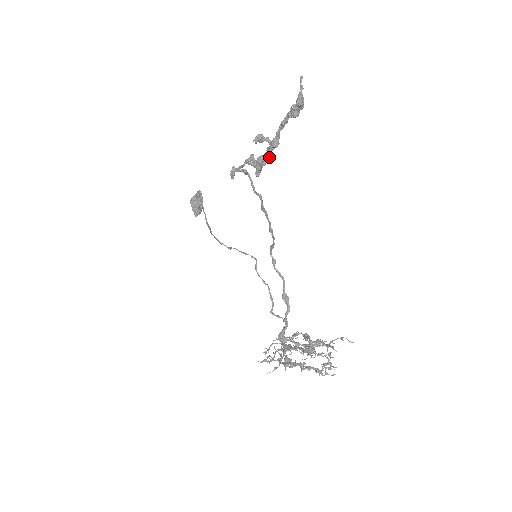
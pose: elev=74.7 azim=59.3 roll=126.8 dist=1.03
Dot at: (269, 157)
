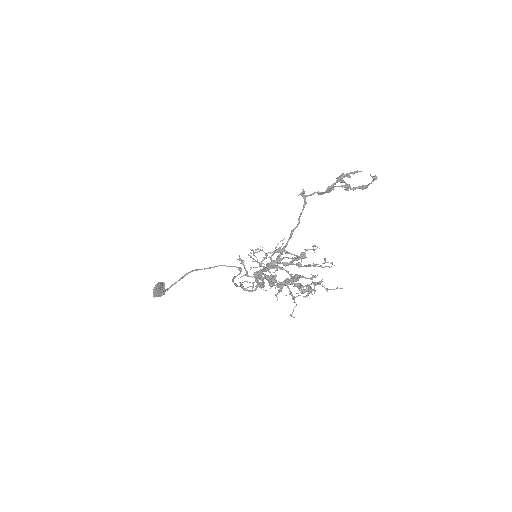
Dot at: (350, 176)
